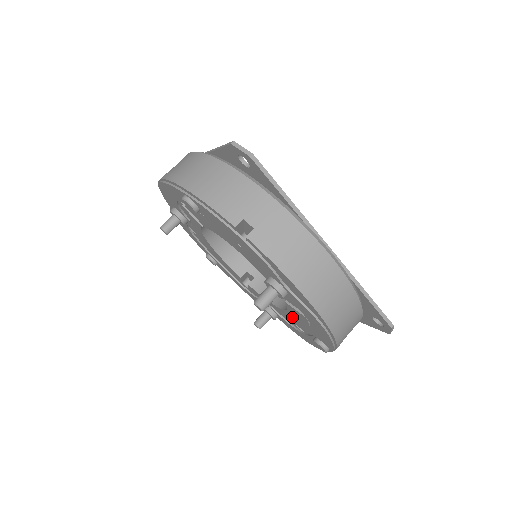
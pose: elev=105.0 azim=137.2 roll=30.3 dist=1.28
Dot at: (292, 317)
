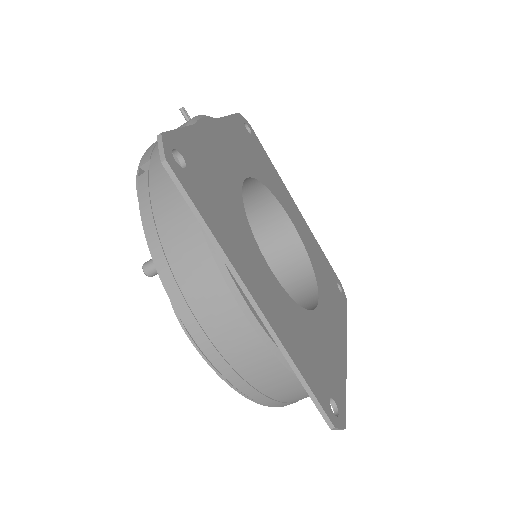
Dot at: occluded
